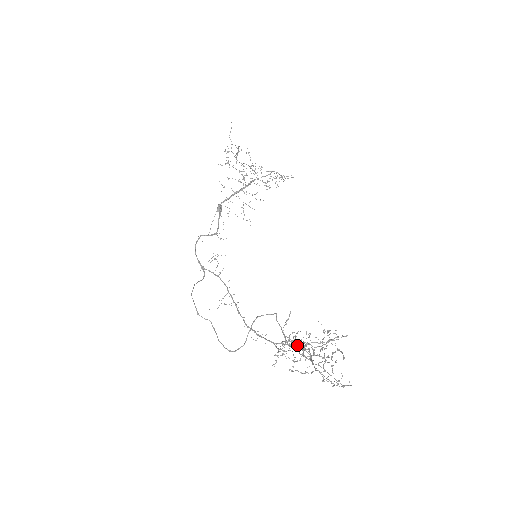
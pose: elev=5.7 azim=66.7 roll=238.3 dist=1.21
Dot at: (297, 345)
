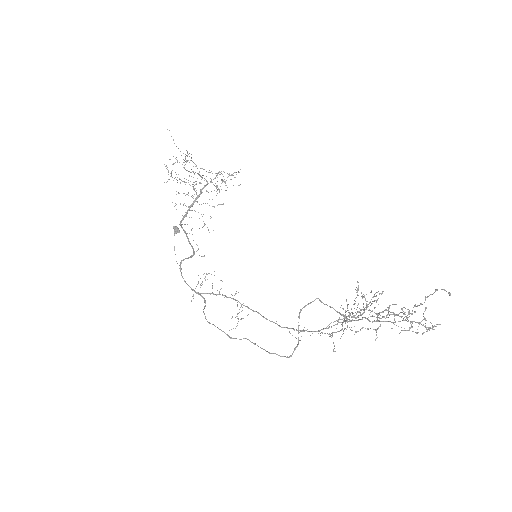
Dot at: occluded
